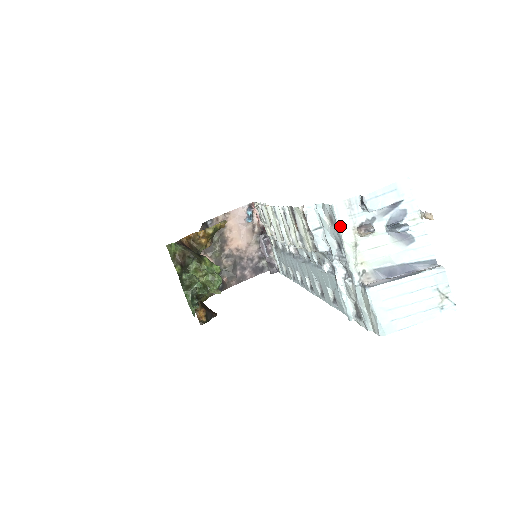
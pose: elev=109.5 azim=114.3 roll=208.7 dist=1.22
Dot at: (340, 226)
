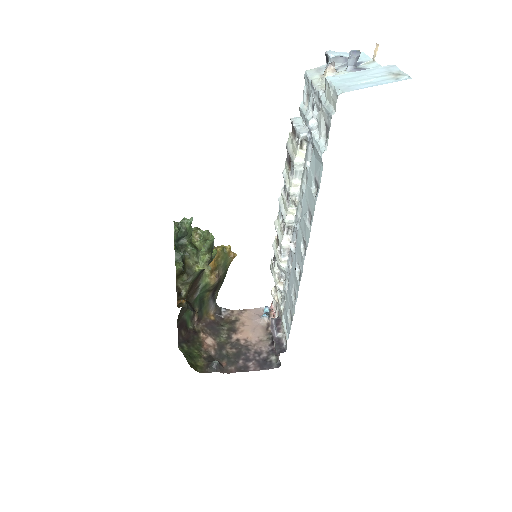
Dot at: (310, 76)
